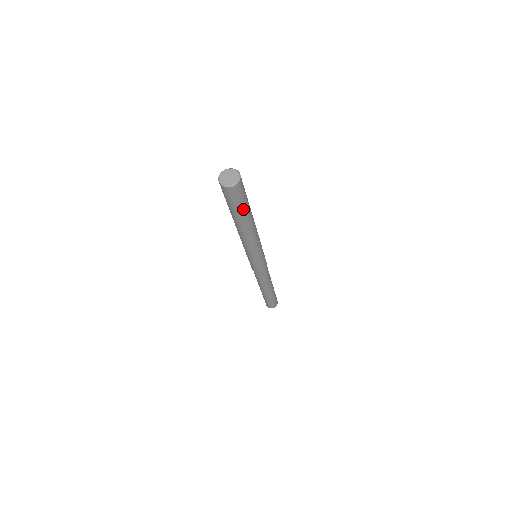
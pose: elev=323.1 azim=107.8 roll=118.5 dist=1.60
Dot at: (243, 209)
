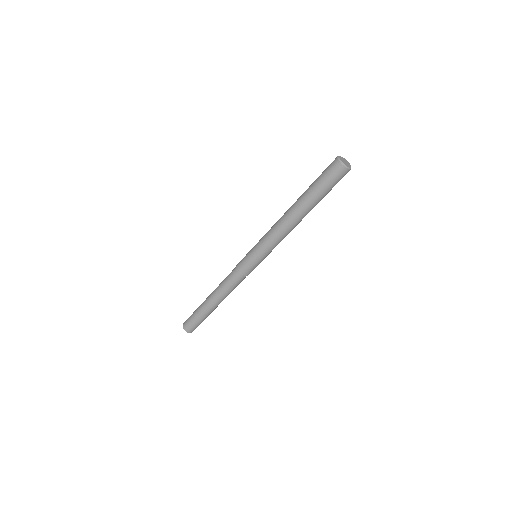
Dot at: occluded
